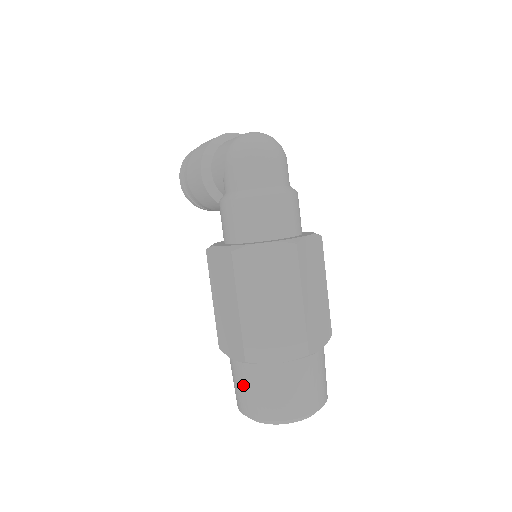
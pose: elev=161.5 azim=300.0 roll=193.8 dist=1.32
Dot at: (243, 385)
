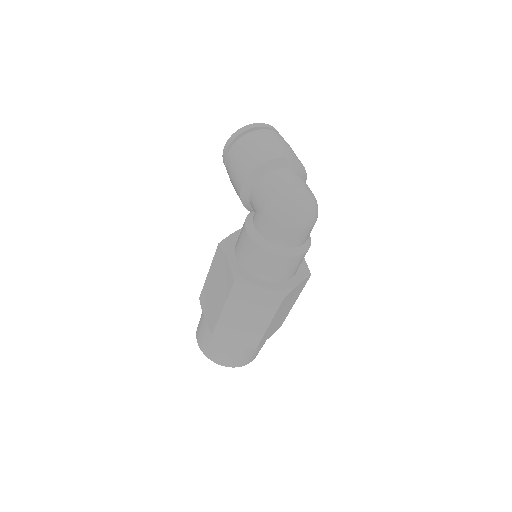
Dot at: (205, 335)
